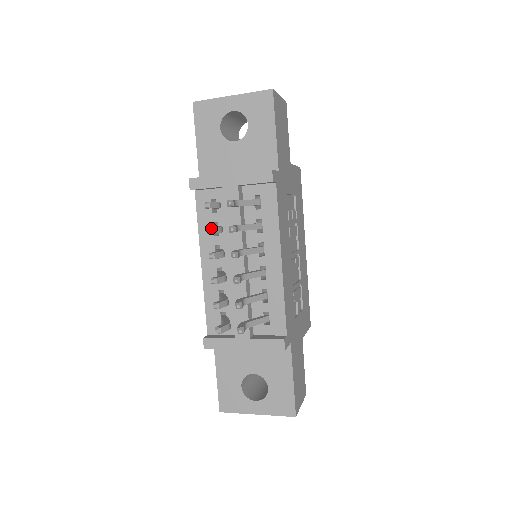
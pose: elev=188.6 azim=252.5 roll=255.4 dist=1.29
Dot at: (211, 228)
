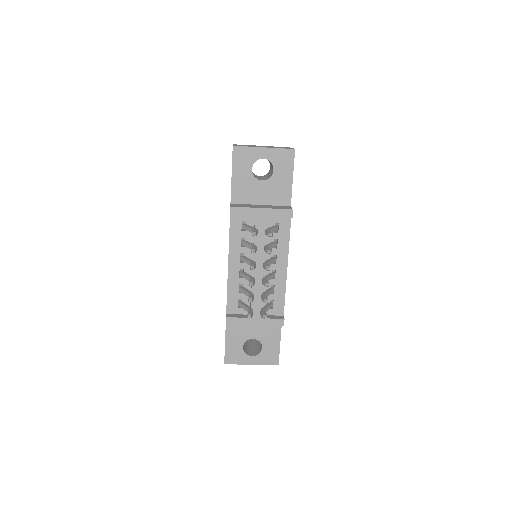
Dot at: (254, 250)
